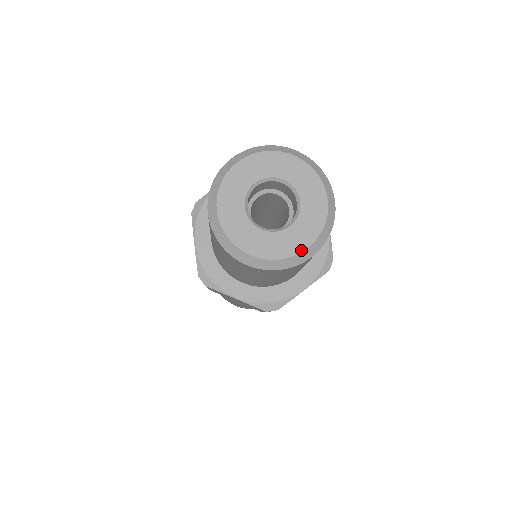
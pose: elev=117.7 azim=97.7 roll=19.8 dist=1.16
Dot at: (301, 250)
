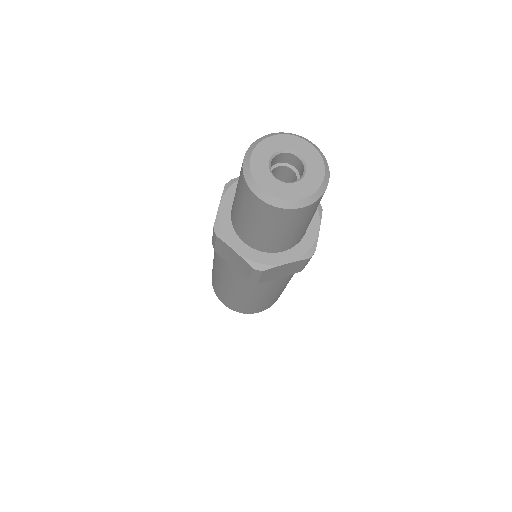
Dot at: (296, 199)
